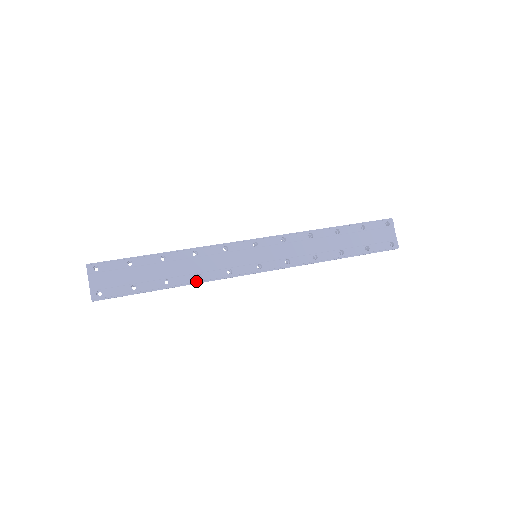
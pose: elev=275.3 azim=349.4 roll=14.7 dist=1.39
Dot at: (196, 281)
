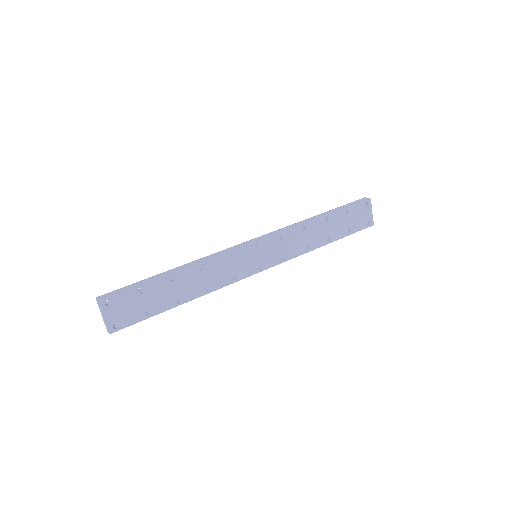
Dot at: (206, 293)
